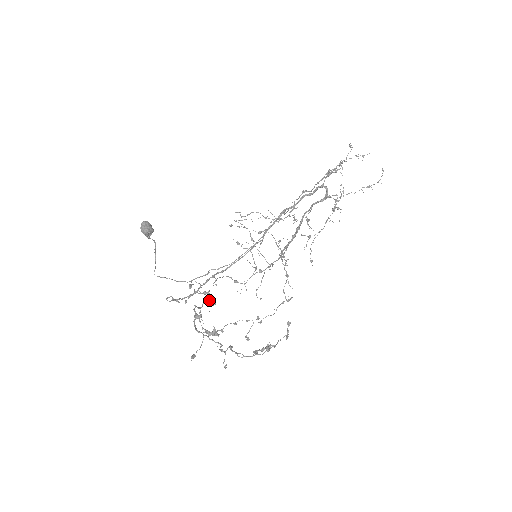
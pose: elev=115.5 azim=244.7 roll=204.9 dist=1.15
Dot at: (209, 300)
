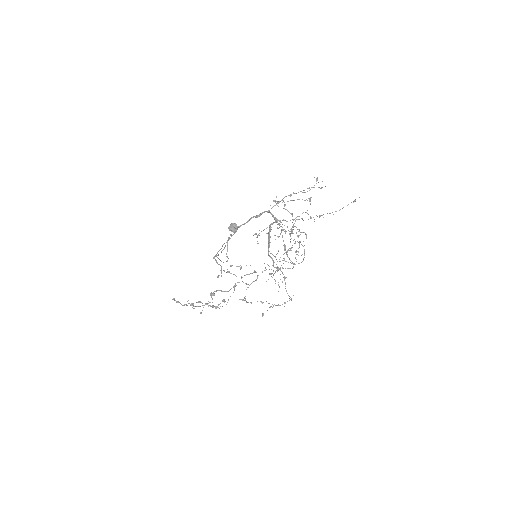
Dot at: (221, 275)
